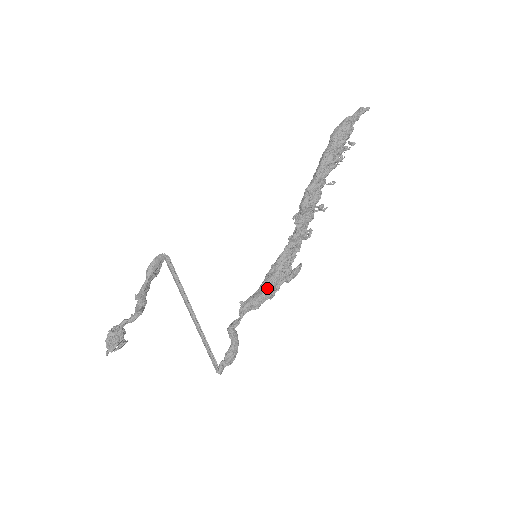
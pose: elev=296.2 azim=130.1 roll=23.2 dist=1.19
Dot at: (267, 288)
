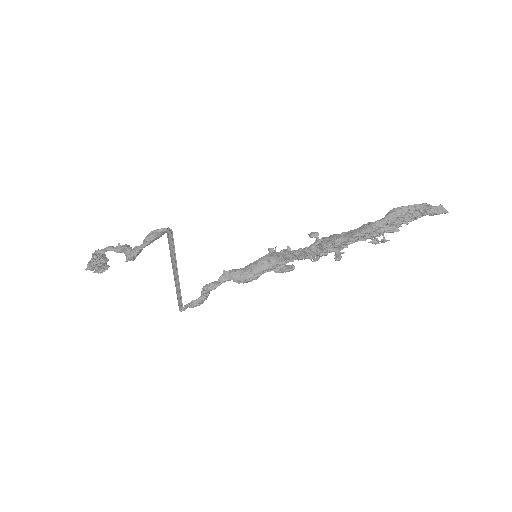
Dot at: (253, 275)
